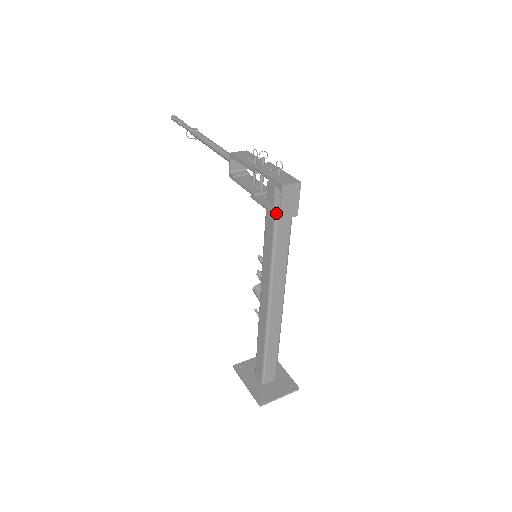
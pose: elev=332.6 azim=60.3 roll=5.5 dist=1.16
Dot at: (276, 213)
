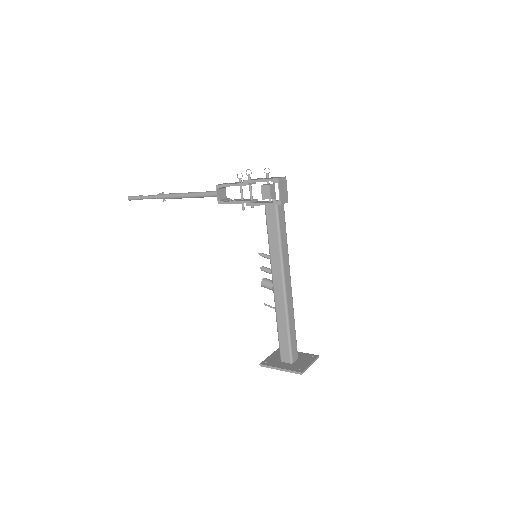
Dot at: (276, 201)
